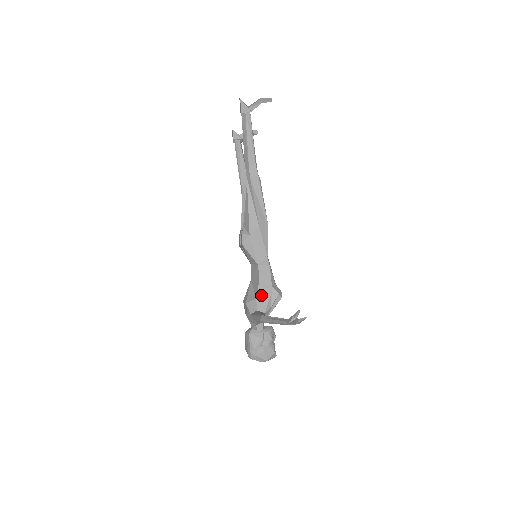
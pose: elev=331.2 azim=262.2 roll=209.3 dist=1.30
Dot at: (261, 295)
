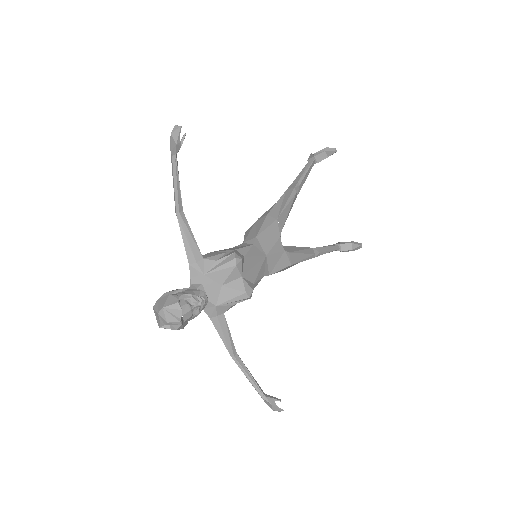
Dot at: (218, 252)
